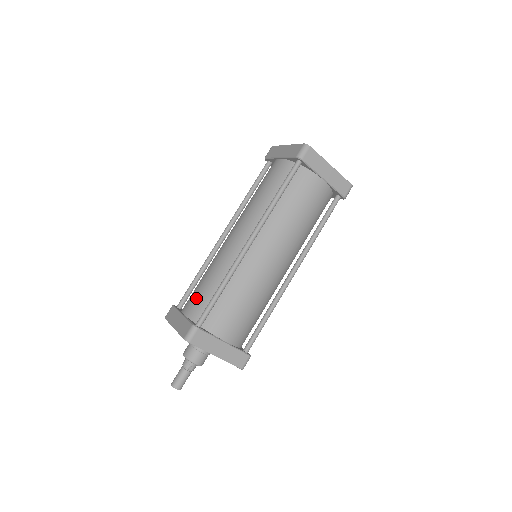
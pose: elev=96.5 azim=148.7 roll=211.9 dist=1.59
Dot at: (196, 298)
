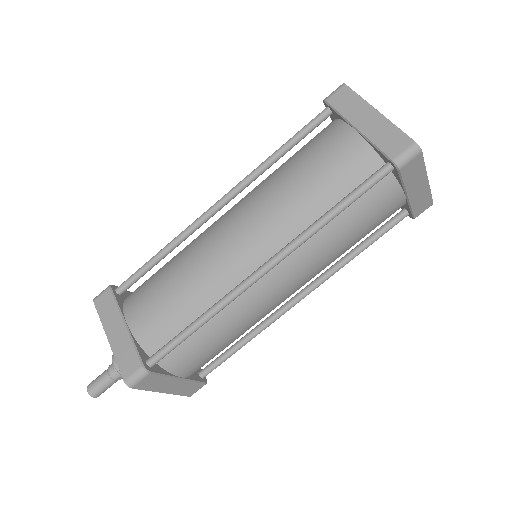
Dot at: (153, 311)
